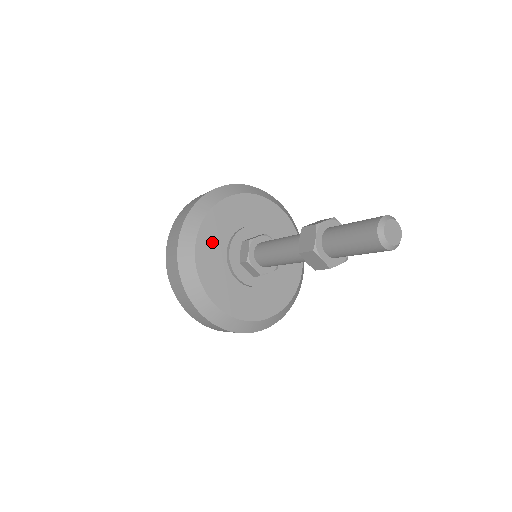
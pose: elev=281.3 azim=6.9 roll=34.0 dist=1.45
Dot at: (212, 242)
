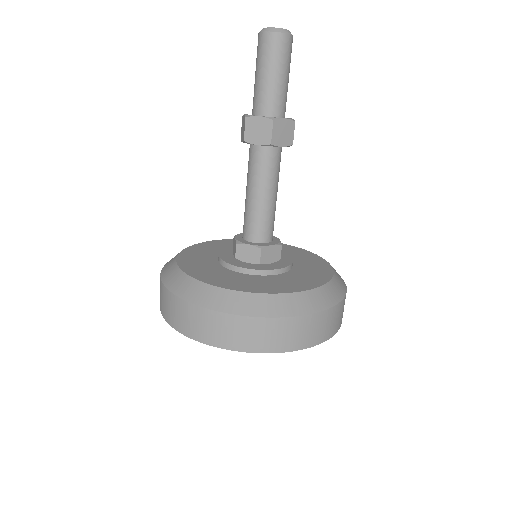
Dot at: (197, 259)
